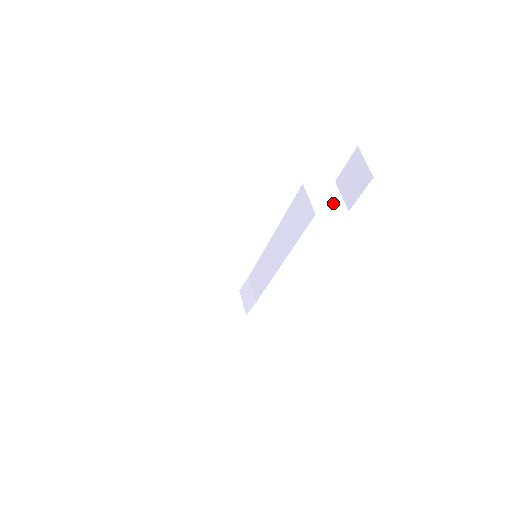
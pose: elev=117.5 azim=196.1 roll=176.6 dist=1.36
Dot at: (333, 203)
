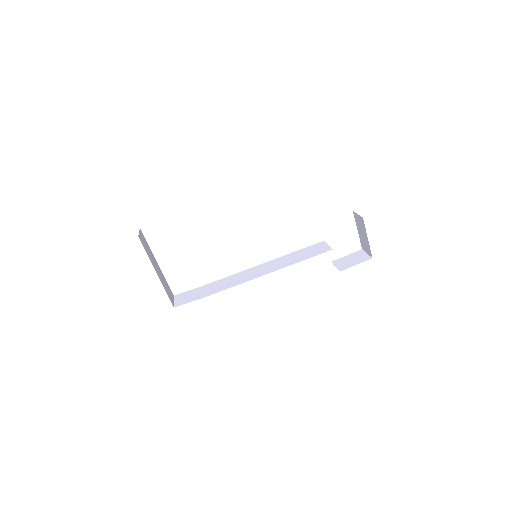
Dot at: occluded
